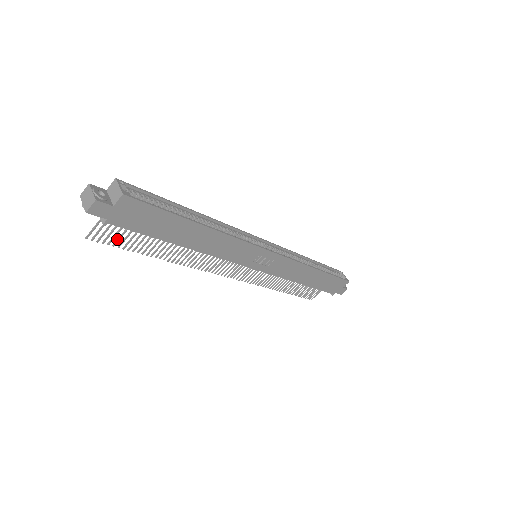
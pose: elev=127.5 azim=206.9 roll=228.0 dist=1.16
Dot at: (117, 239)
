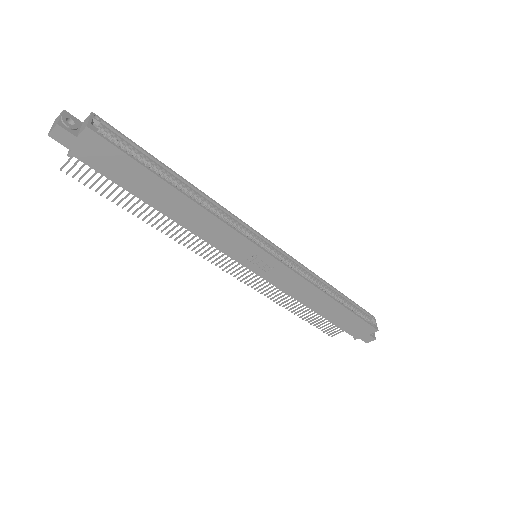
Dot at: (94, 182)
